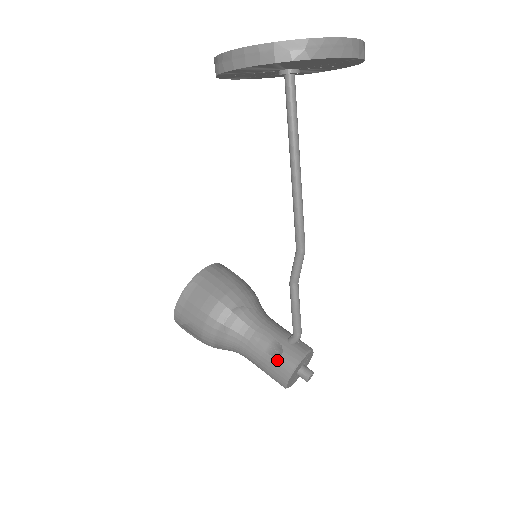
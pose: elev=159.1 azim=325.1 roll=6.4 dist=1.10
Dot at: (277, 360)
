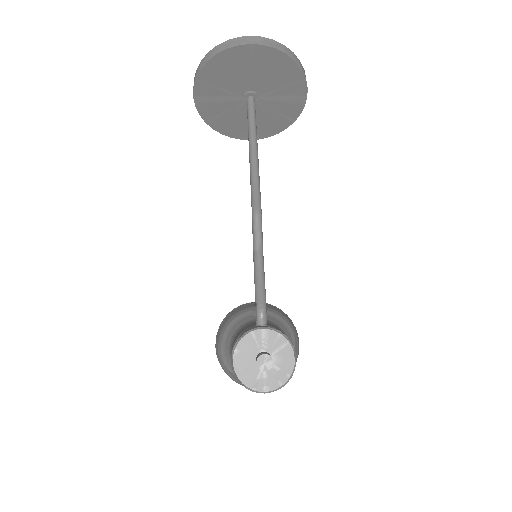
Dot at: (234, 343)
